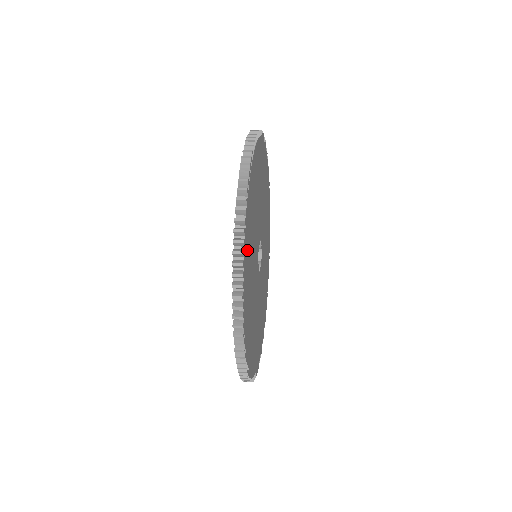
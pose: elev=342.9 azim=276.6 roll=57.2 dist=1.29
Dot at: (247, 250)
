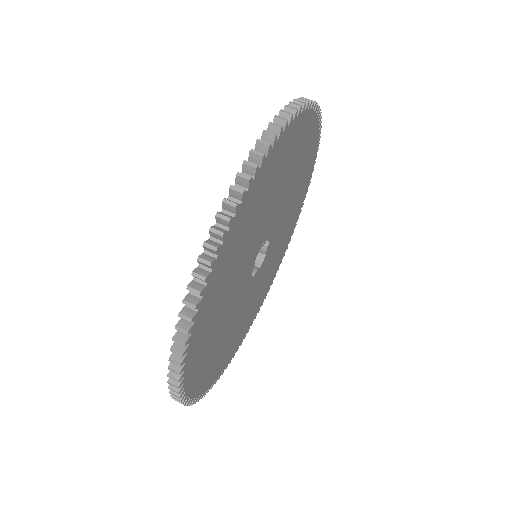
Dot at: (203, 376)
